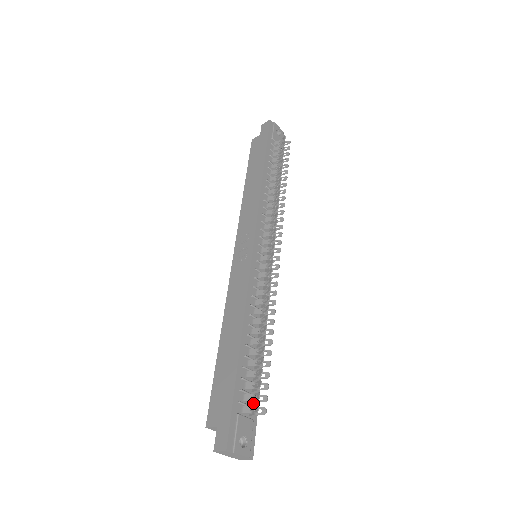
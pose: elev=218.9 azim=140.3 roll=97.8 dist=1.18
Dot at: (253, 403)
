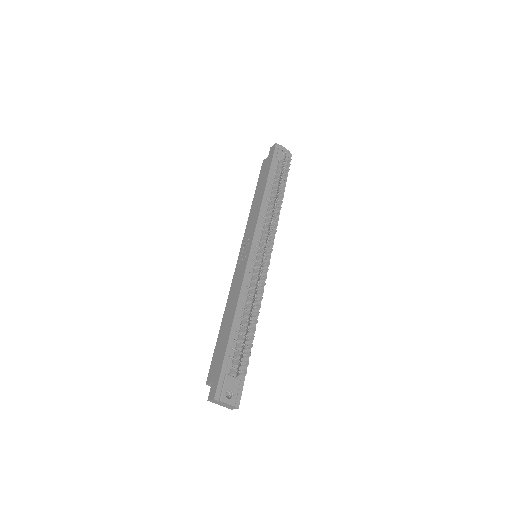
Dot at: (240, 367)
